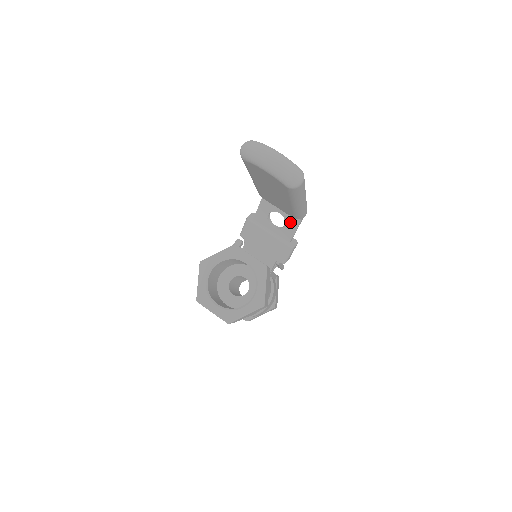
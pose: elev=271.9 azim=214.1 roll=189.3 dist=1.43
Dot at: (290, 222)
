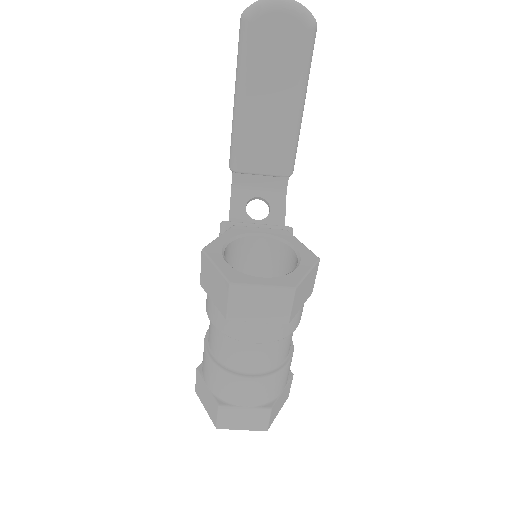
Dot at: (275, 201)
